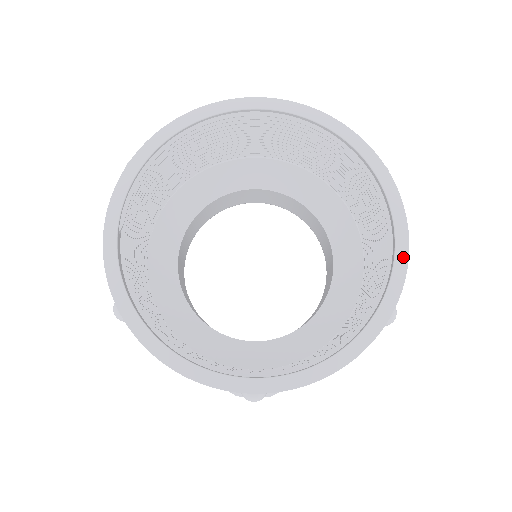
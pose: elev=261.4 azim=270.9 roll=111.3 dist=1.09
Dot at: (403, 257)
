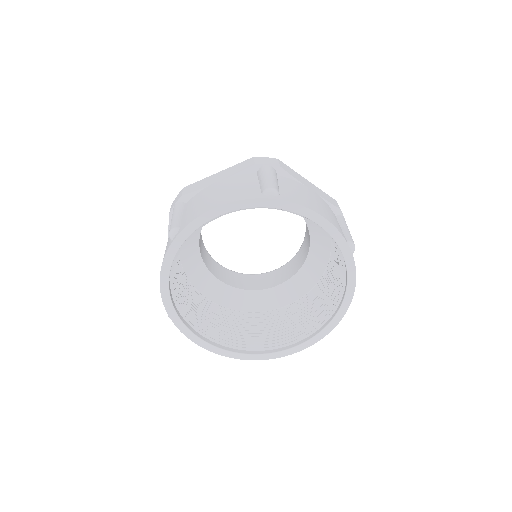
Dot at: (346, 305)
